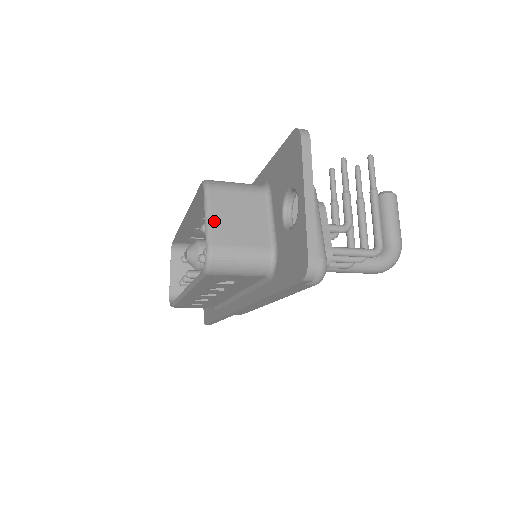
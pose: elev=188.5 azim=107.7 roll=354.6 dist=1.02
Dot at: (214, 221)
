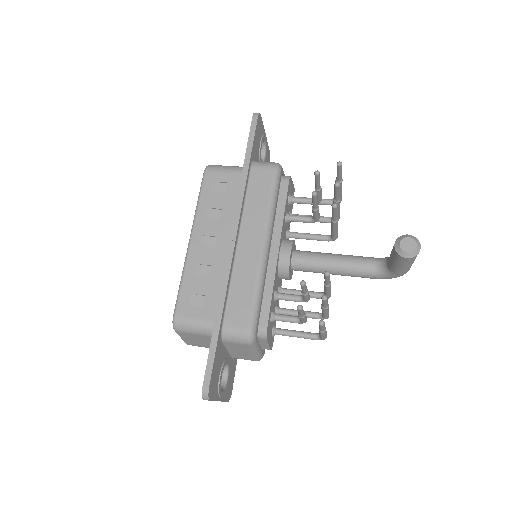
Dot at: (185, 340)
